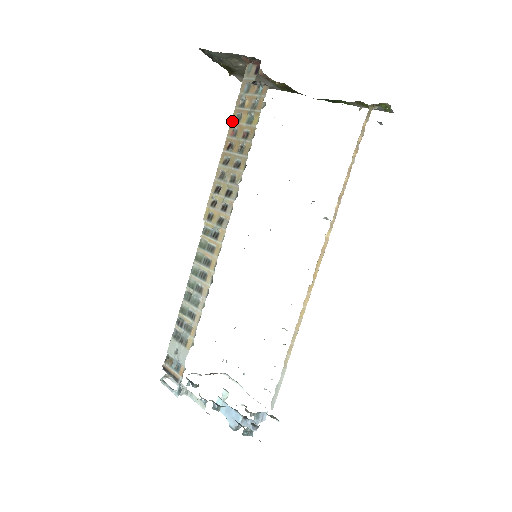
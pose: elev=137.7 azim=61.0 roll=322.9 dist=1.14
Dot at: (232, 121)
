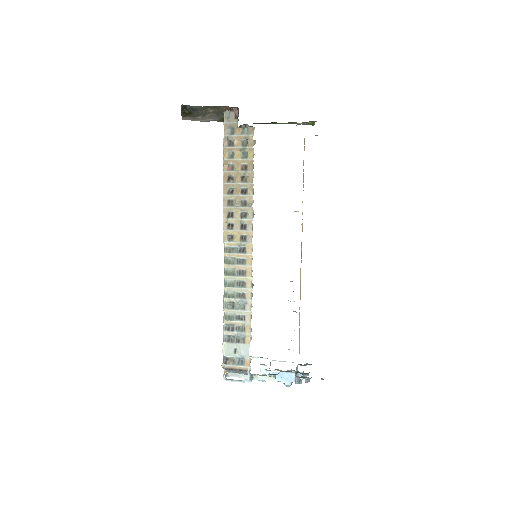
Dot at: (225, 158)
